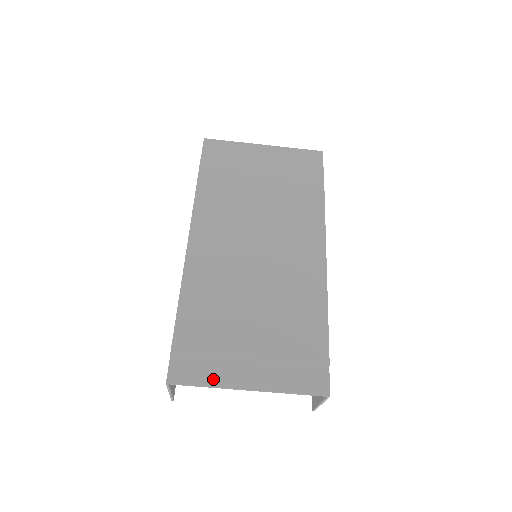
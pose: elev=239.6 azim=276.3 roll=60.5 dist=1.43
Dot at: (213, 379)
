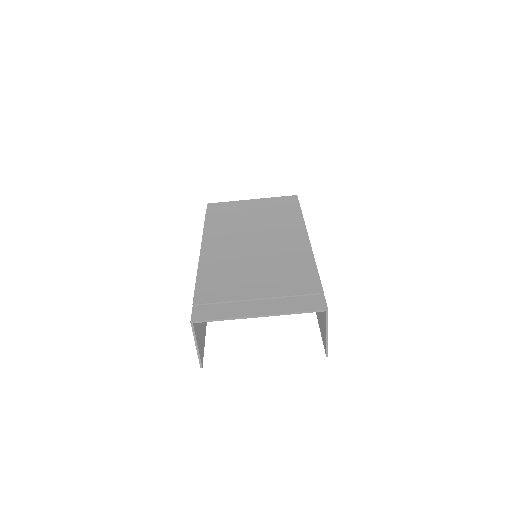
Dot at: (229, 314)
